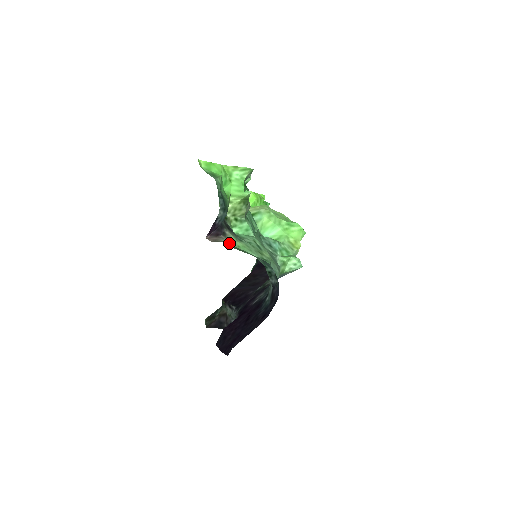
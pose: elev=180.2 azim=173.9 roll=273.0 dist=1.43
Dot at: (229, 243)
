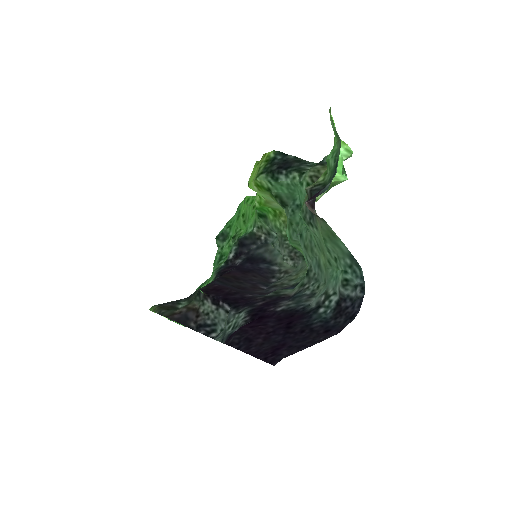
Dot at: (320, 223)
